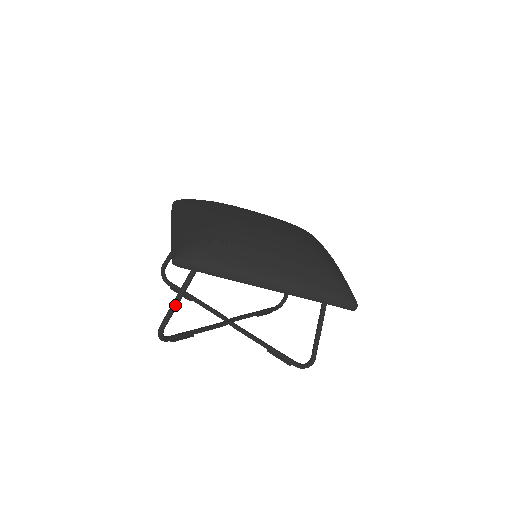
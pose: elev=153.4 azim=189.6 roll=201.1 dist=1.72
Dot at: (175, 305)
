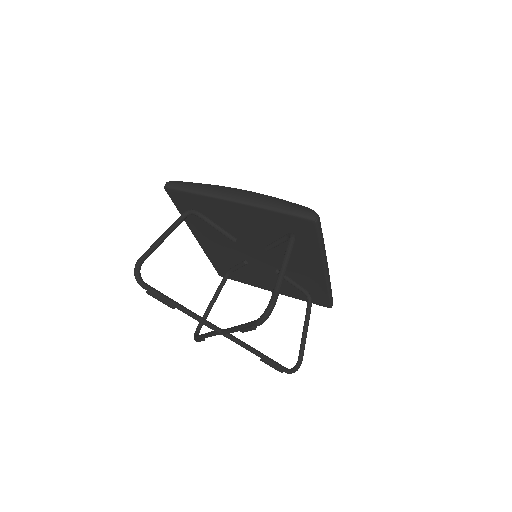
Dot at: occluded
